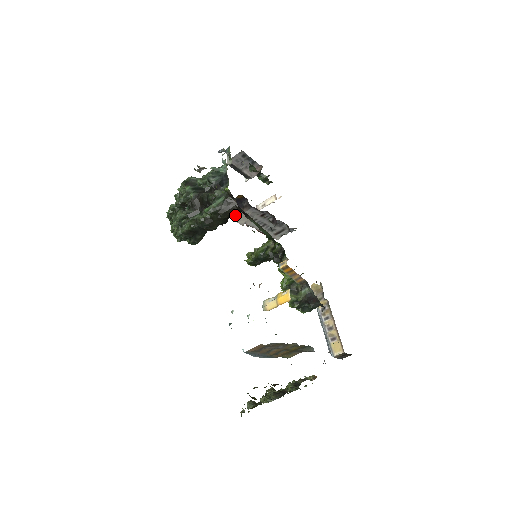
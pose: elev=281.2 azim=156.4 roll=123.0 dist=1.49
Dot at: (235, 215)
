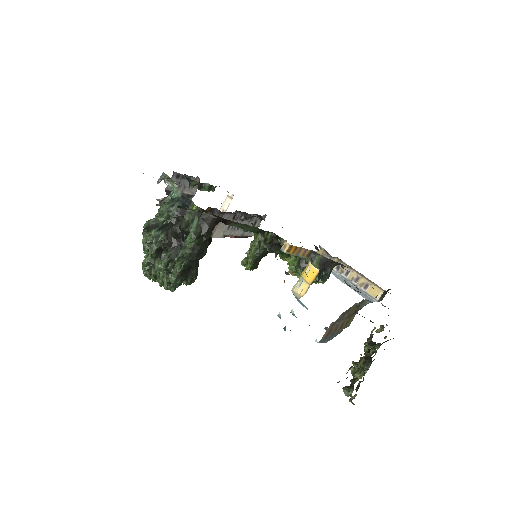
Dot at: (212, 231)
